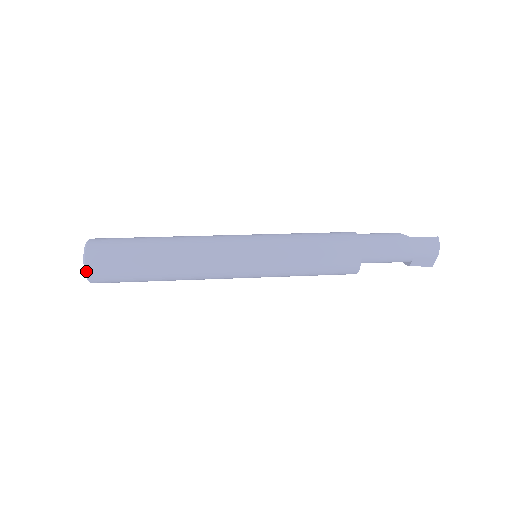
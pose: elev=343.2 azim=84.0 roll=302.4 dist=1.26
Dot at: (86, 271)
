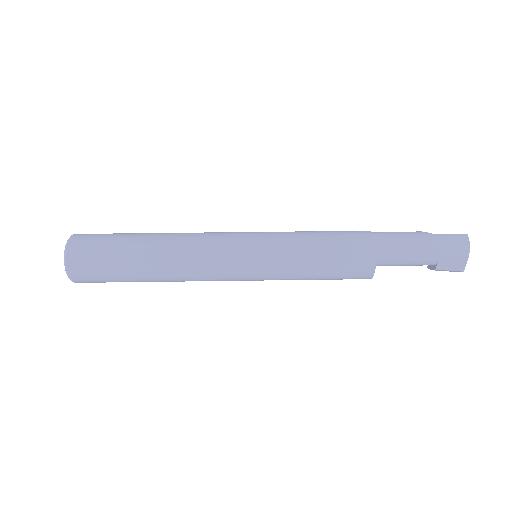
Dot at: (66, 265)
